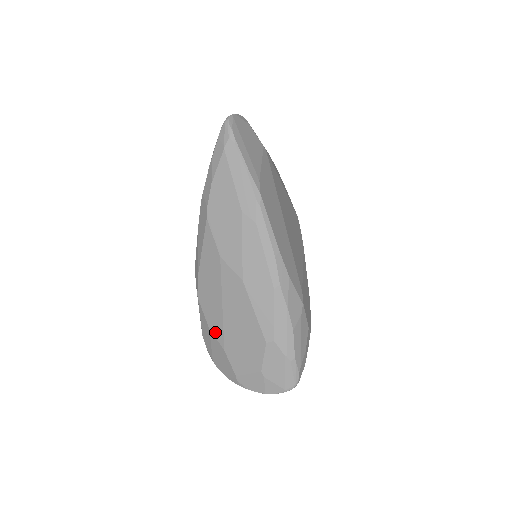
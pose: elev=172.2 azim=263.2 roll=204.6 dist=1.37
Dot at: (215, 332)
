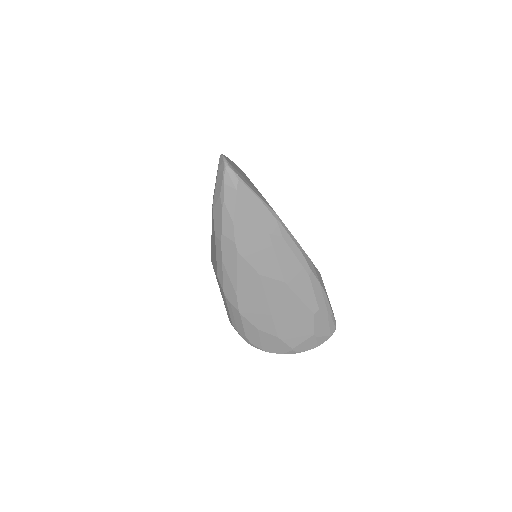
Dot at: (265, 329)
